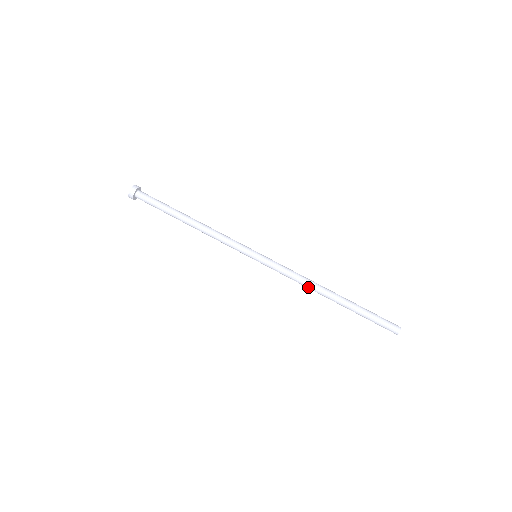
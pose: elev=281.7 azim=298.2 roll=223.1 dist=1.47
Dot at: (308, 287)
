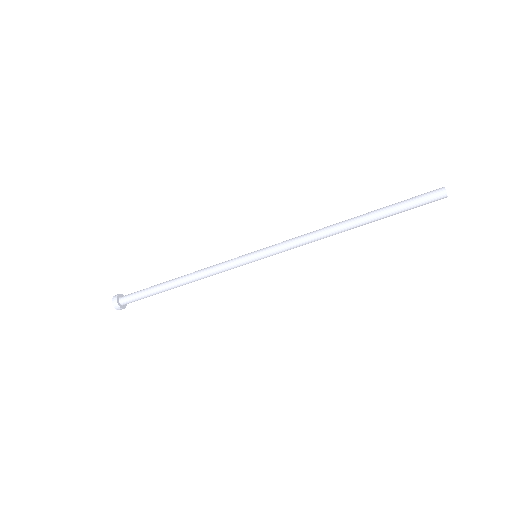
Dot at: (324, 237)
